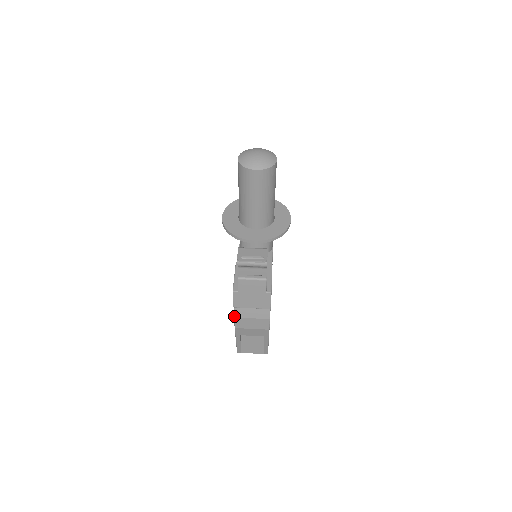
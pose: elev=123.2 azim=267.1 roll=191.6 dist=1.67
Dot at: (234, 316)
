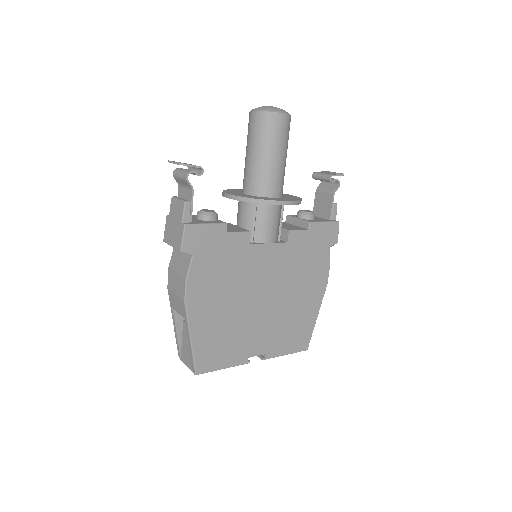
Dot at: (169, 266)
